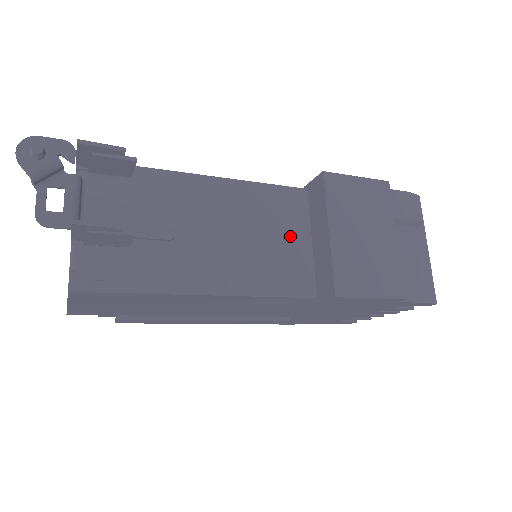
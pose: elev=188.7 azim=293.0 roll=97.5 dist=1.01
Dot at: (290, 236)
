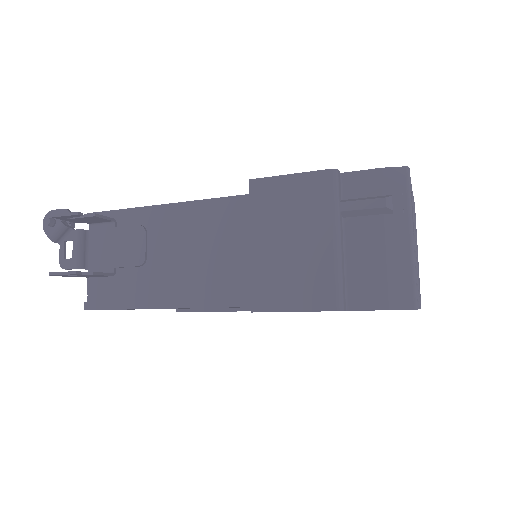
Dot at: (239, 247)
